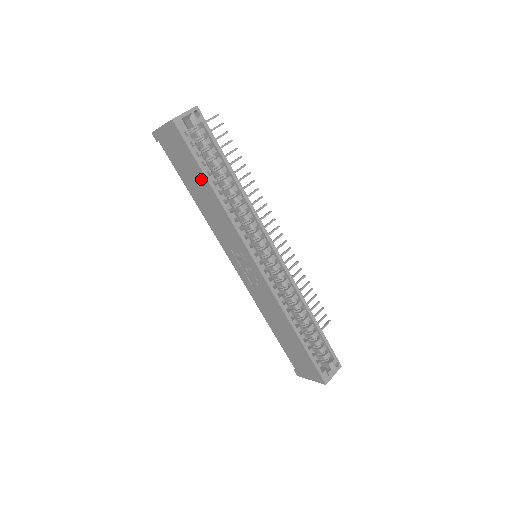
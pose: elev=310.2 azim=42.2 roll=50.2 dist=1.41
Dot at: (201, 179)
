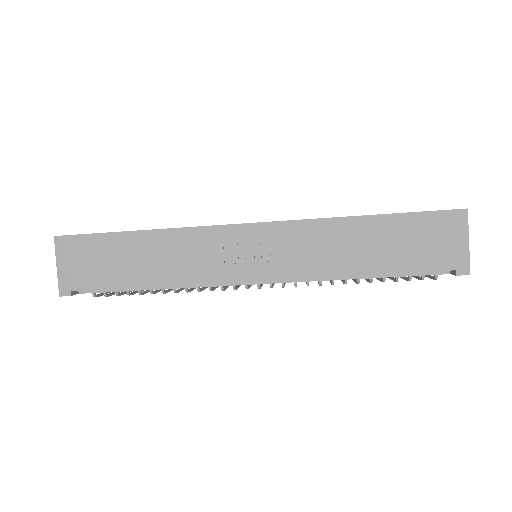
Dot at: (125, 243)
